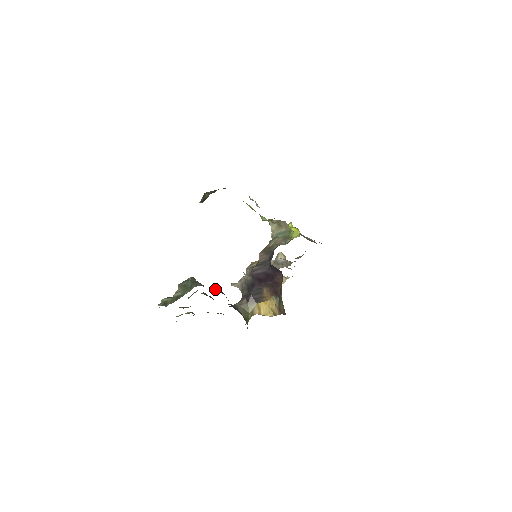
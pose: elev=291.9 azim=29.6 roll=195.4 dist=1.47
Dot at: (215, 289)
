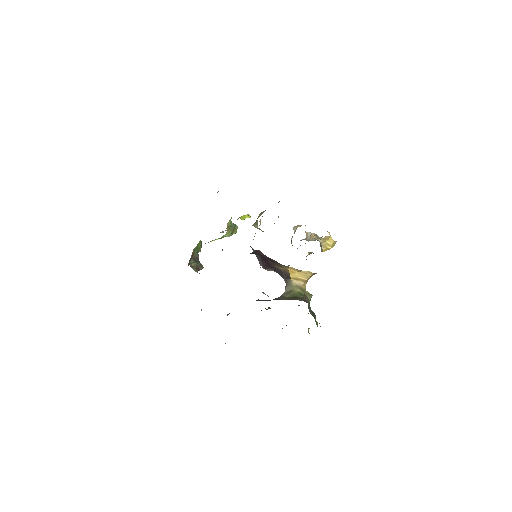
Dot at: occluded
